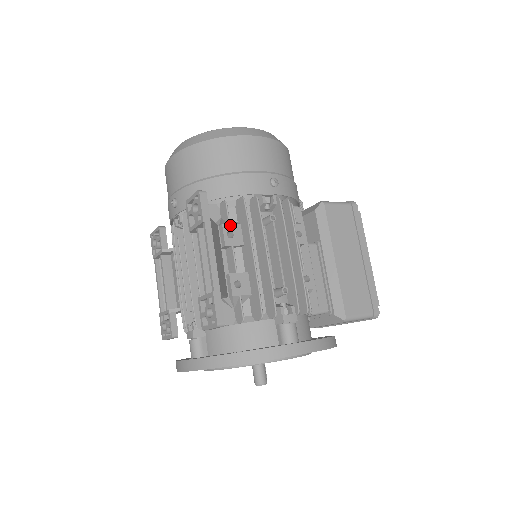
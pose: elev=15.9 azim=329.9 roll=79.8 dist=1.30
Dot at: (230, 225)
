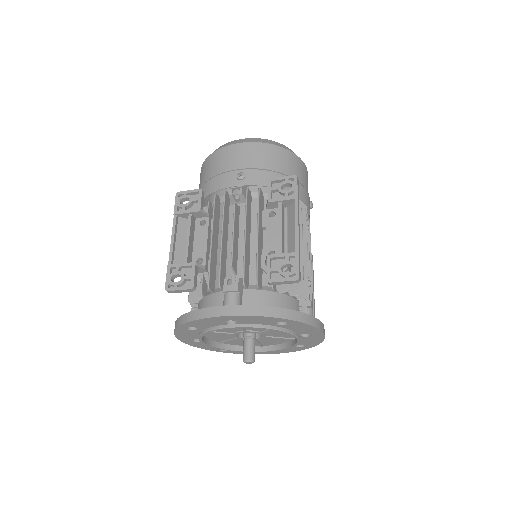
Dot at: occluded
